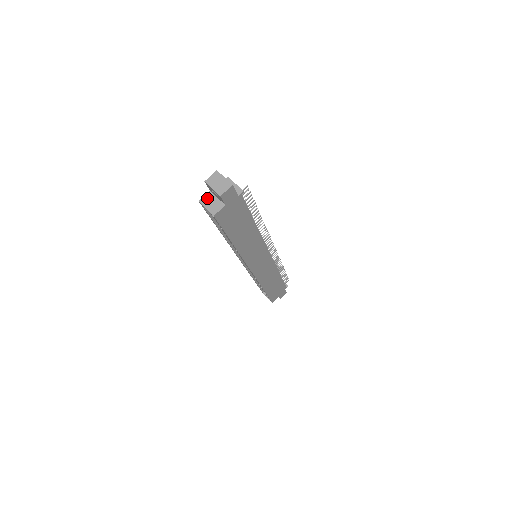
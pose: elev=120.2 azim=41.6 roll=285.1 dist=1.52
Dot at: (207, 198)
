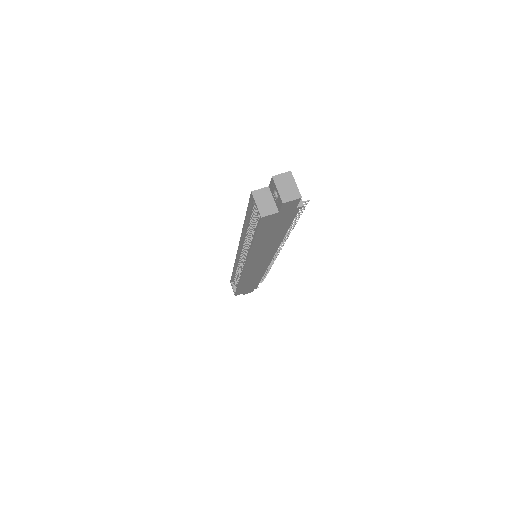
Dot at: (262, 193)
